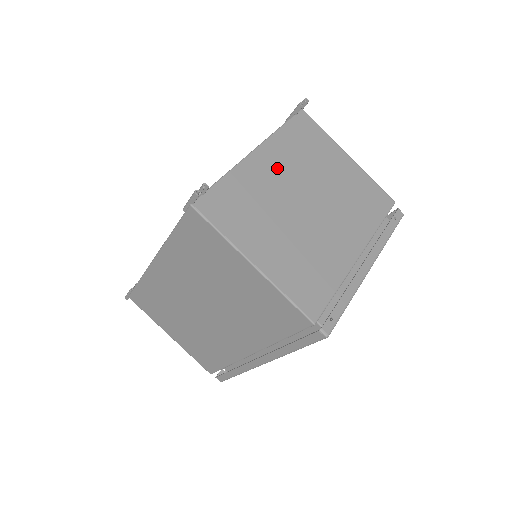
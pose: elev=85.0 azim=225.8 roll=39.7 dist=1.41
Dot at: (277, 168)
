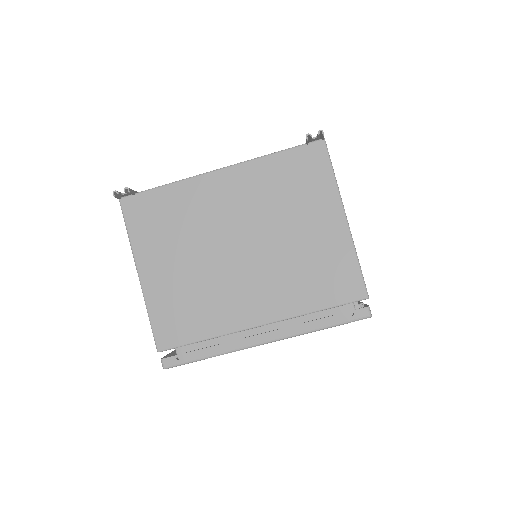
Dot at: (232, 197)
